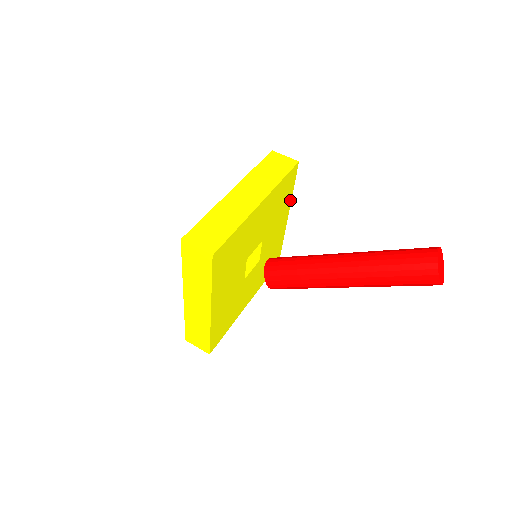
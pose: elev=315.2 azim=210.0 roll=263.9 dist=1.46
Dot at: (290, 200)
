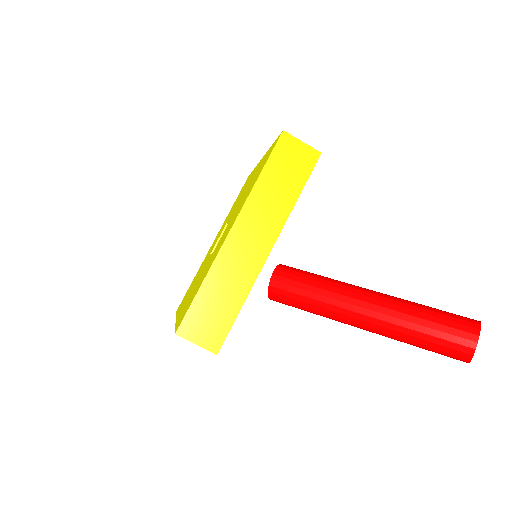
Dot at: occluded
